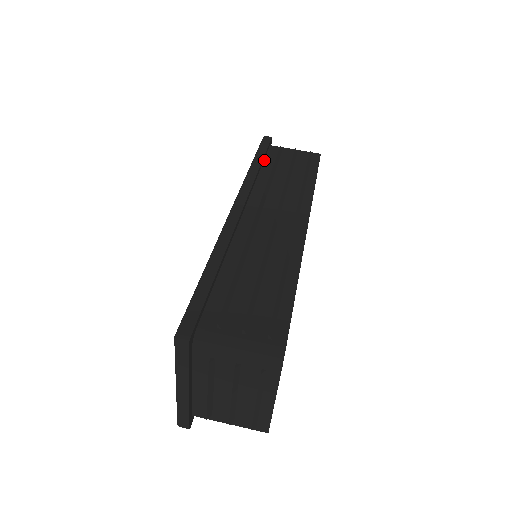
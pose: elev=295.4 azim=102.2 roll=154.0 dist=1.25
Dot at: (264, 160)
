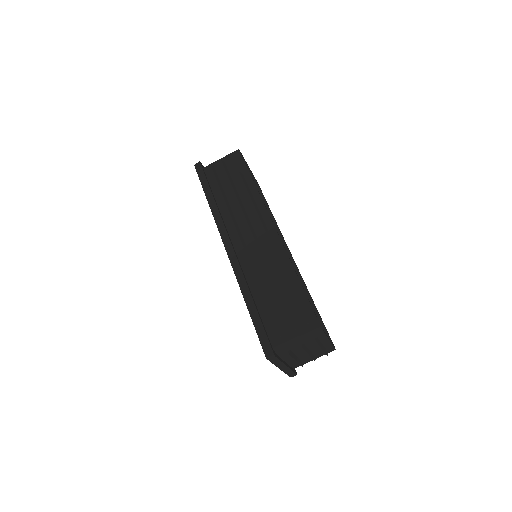
Dot at: (211, 188)
